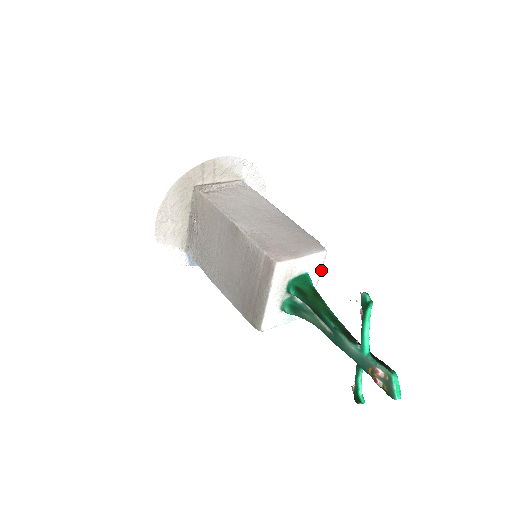
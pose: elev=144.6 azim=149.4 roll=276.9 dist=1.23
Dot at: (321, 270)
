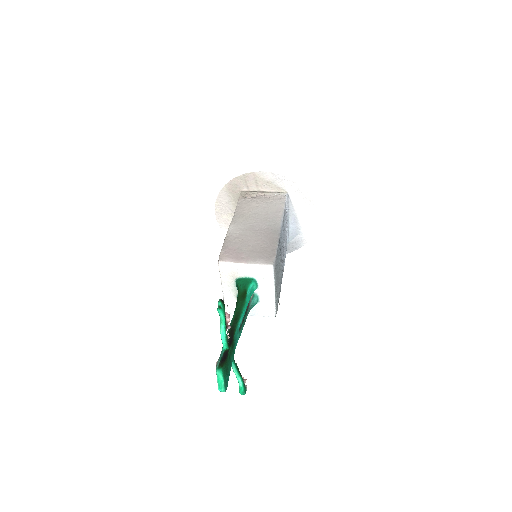
Dot at: (273, 281)
